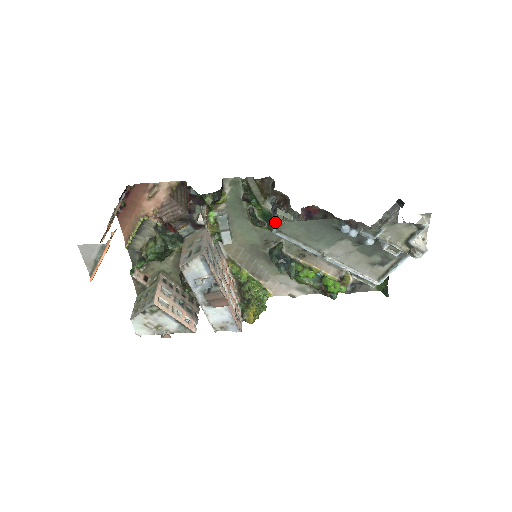
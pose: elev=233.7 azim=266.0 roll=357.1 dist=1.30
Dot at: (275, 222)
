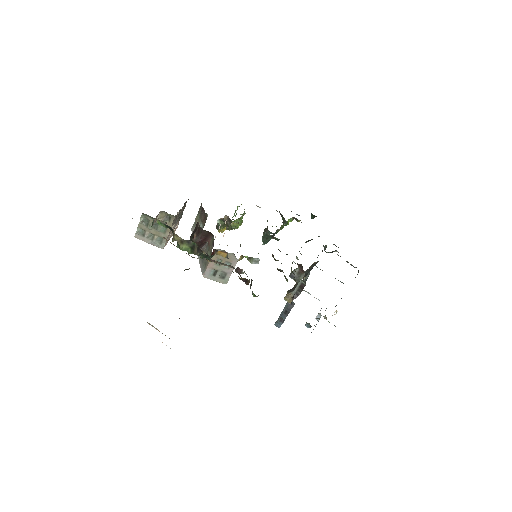
Dot at: (280, 325)
